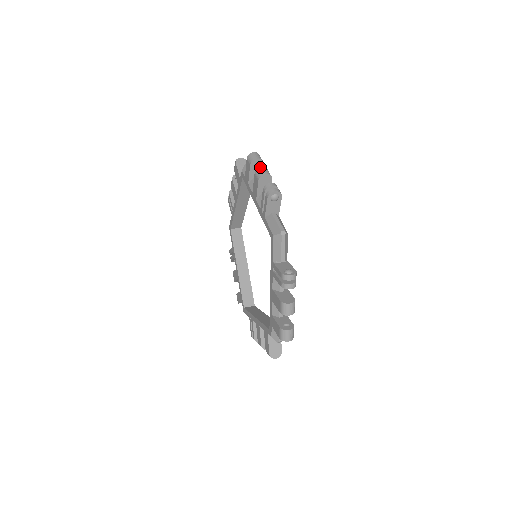
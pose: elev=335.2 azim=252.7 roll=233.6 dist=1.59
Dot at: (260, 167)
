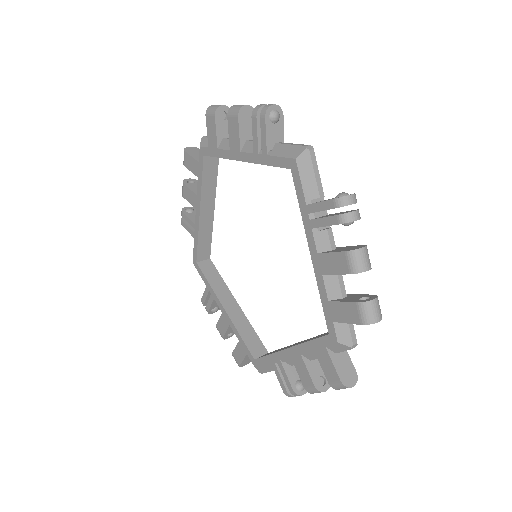
Dot at: occluded
